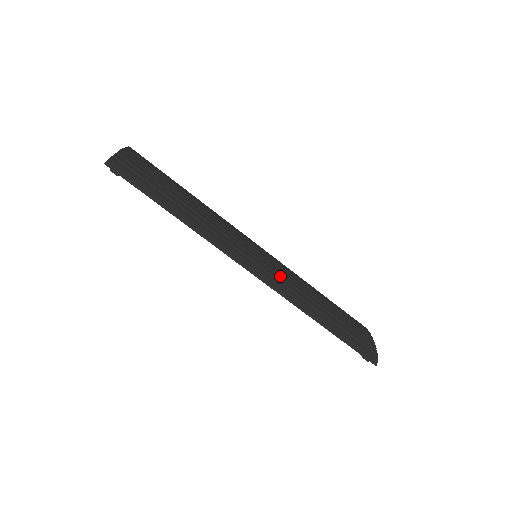
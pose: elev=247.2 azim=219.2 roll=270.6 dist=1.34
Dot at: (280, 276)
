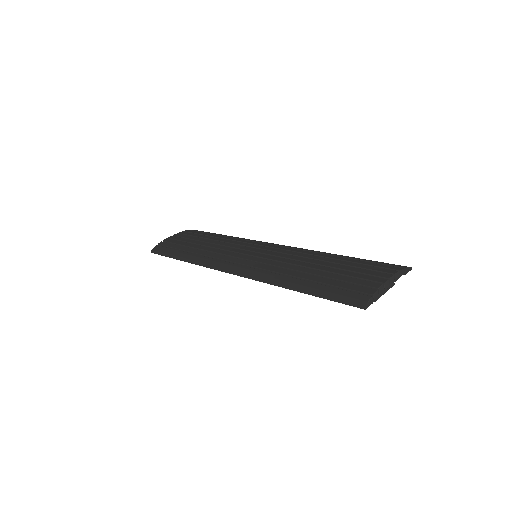
Dot at: (263, 263)
